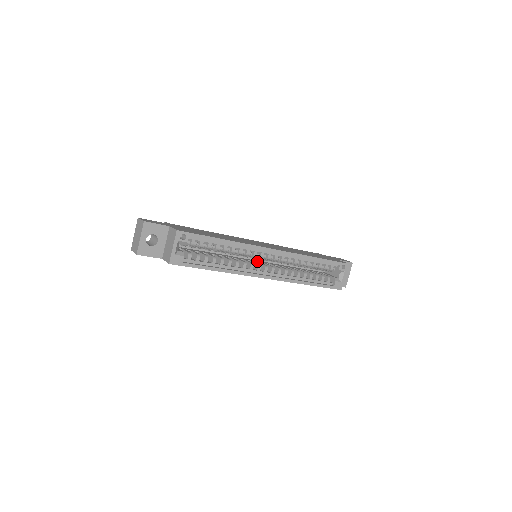
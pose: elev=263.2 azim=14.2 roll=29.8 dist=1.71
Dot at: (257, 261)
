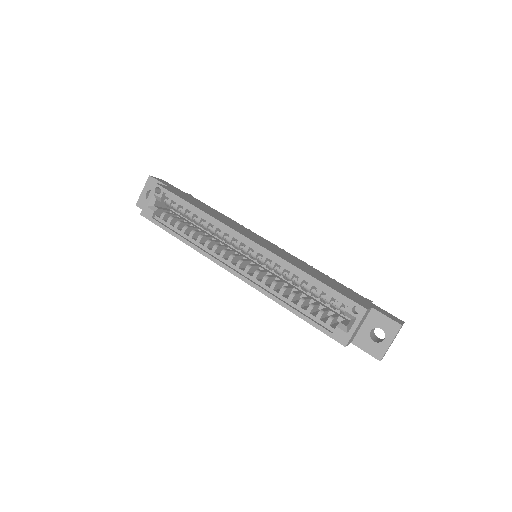
Dot at: (250, 260)
